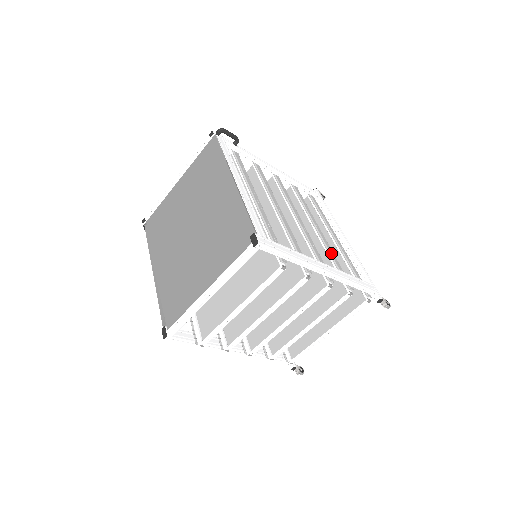
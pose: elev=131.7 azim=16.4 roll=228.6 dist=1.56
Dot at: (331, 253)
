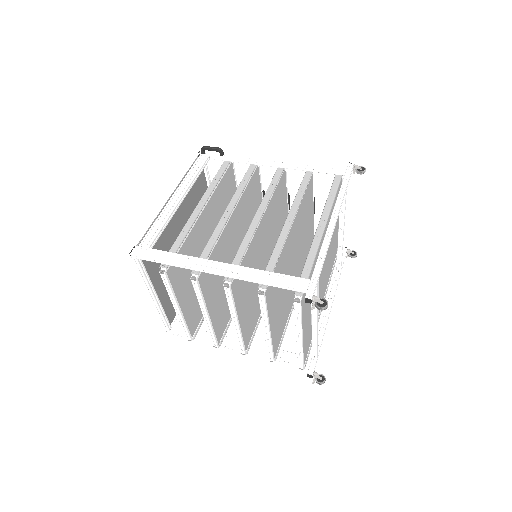
Dot at: (276, 247)
